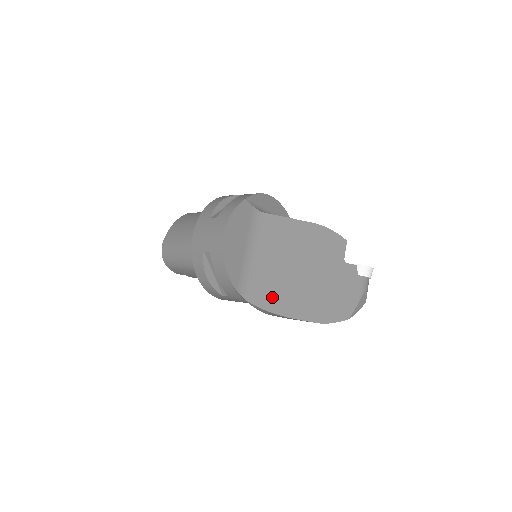
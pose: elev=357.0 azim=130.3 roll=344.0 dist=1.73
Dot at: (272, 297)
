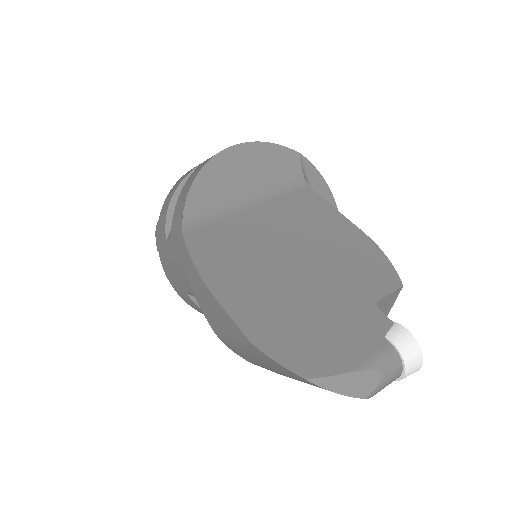
Dot at: (219, 254)
